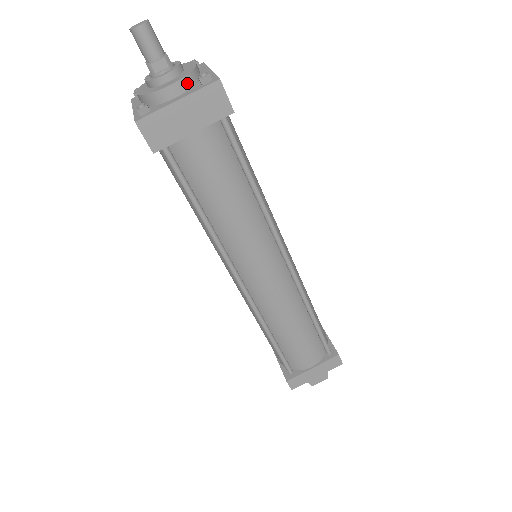
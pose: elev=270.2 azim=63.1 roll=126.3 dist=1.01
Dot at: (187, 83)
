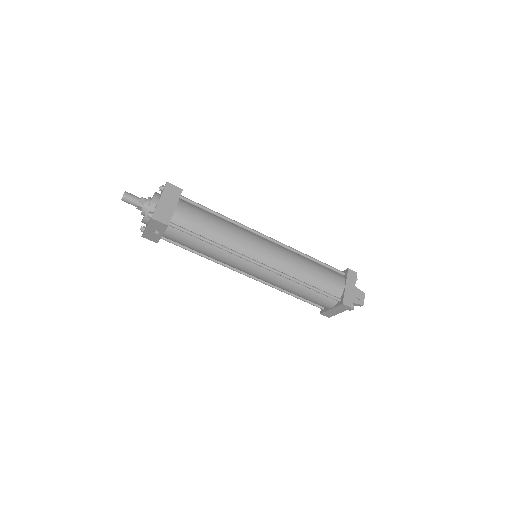
Dot at: (157, 195)
